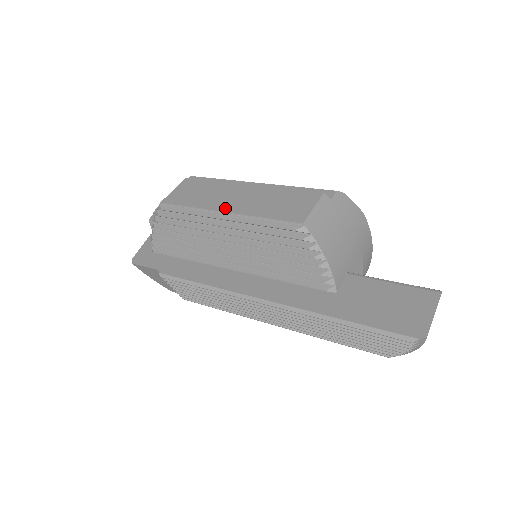
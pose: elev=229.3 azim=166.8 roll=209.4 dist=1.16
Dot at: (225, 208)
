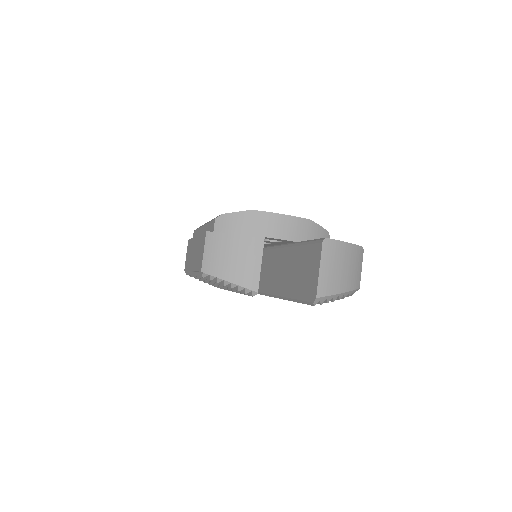
Dot at: (191, 267)
